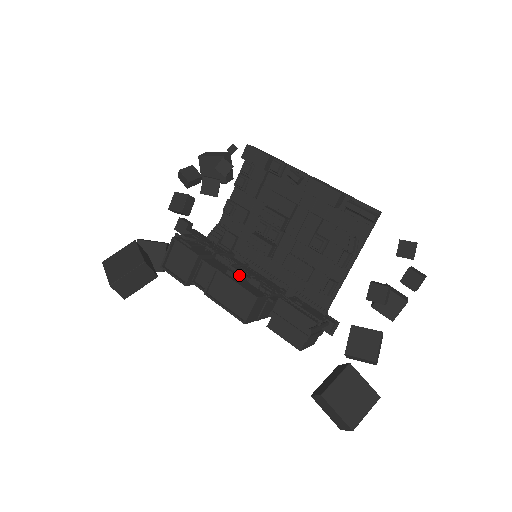
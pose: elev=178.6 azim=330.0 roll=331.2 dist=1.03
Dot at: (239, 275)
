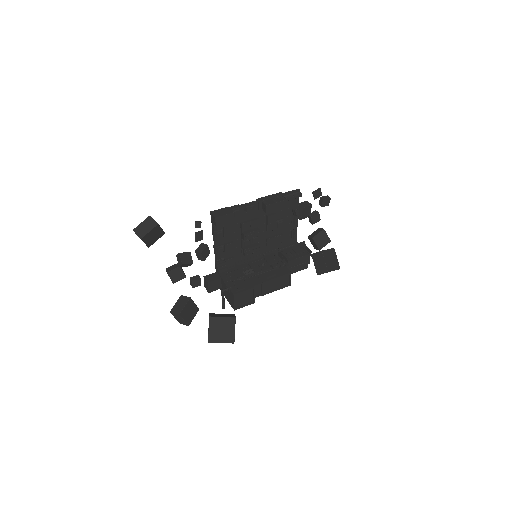
Dot at: (266, 272)
